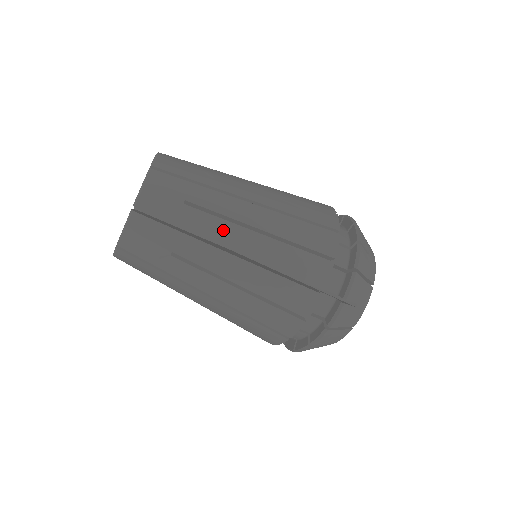
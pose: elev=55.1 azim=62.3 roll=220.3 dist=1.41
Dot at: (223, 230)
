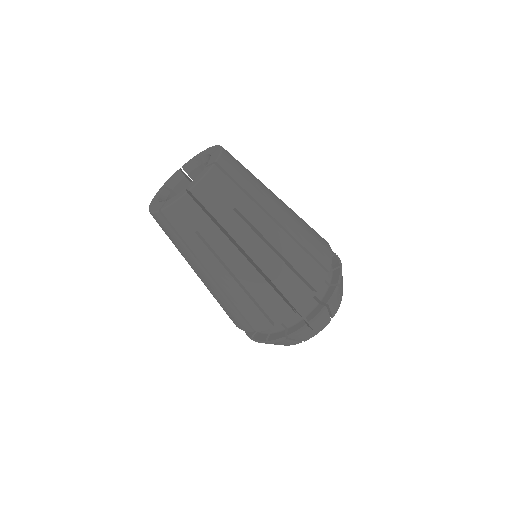
Dot at: (271, 205)
